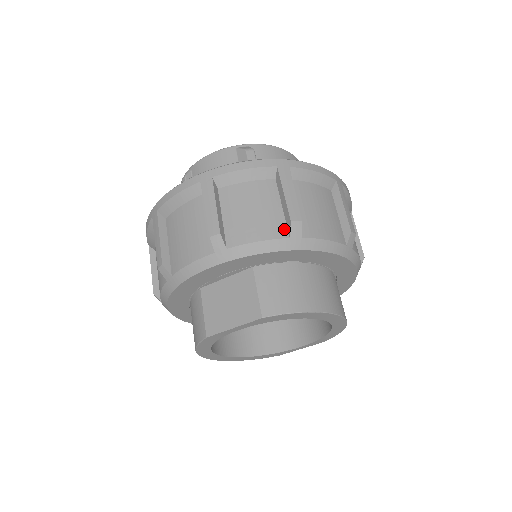
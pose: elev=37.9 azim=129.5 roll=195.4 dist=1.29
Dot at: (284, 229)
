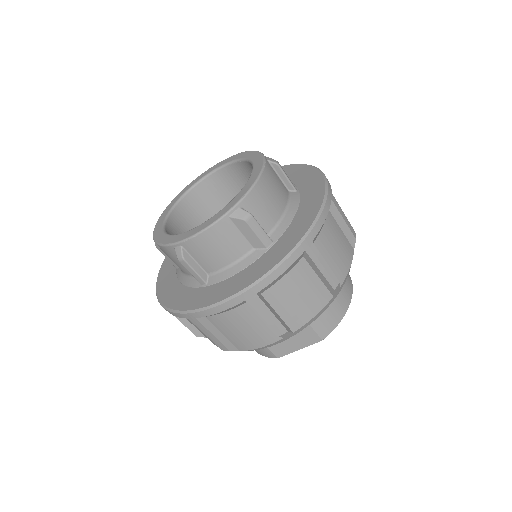
Dot at: (327, 293)
